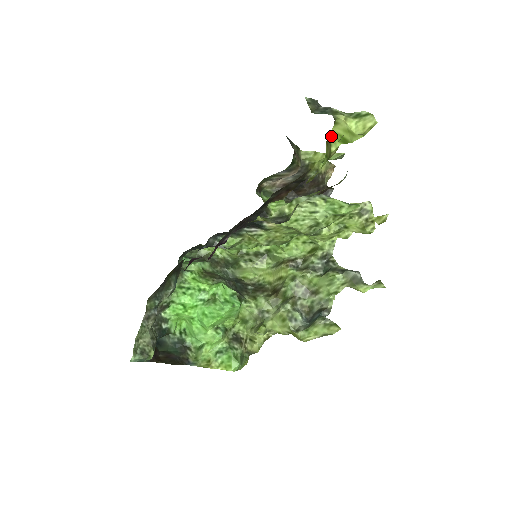
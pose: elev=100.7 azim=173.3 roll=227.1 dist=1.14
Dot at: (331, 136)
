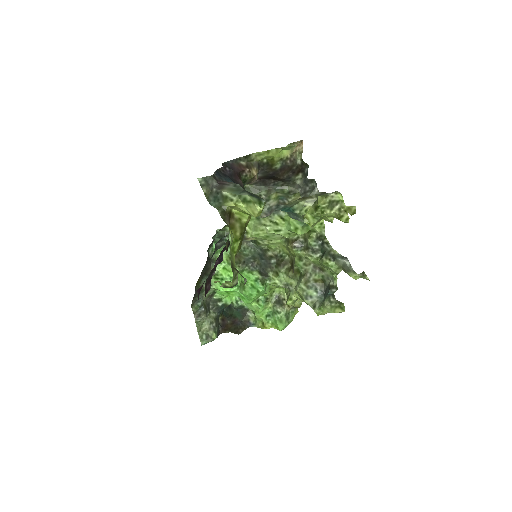
Dot at: (235, 213)
